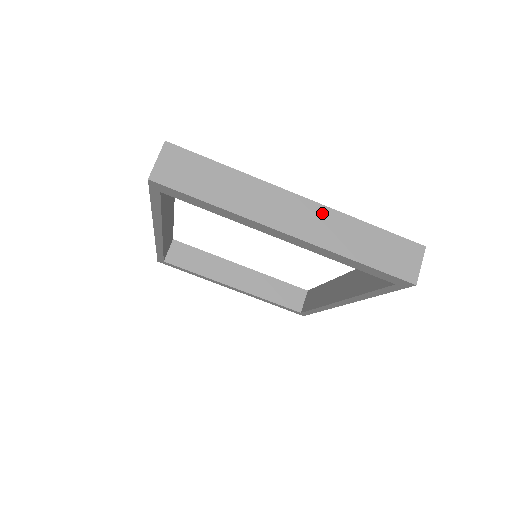
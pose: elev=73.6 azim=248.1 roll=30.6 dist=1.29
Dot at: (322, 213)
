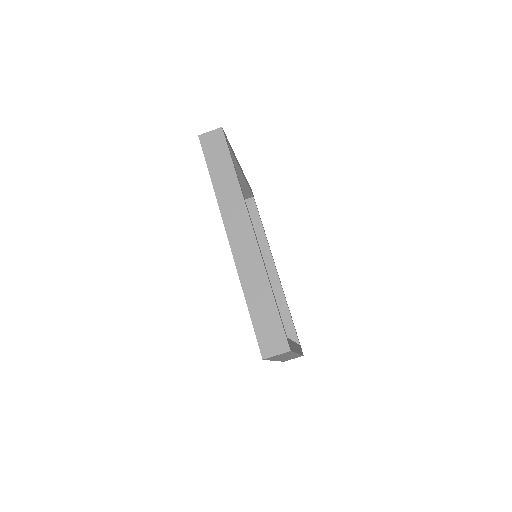
Dot at: occluded
